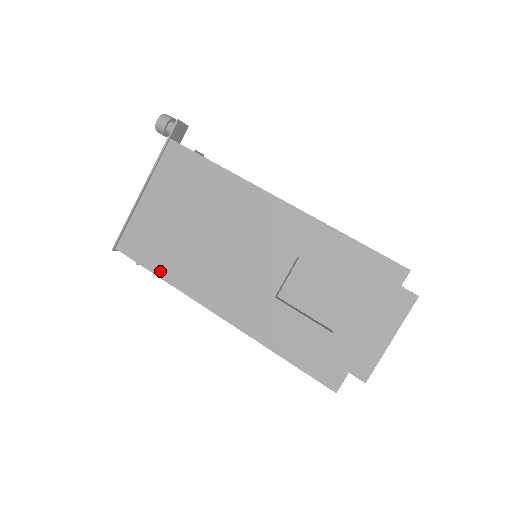
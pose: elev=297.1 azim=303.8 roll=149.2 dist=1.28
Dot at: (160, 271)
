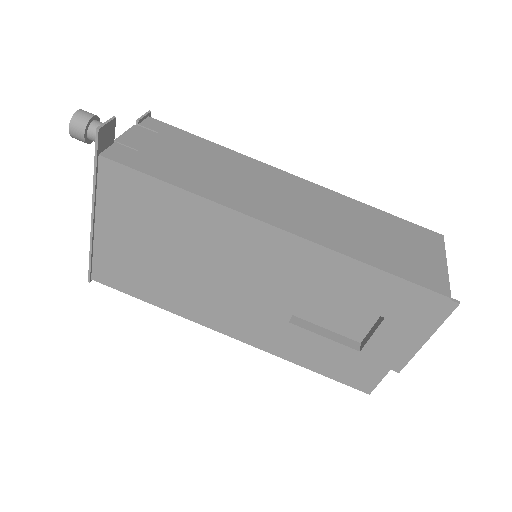
Dot at: (151, 300)
